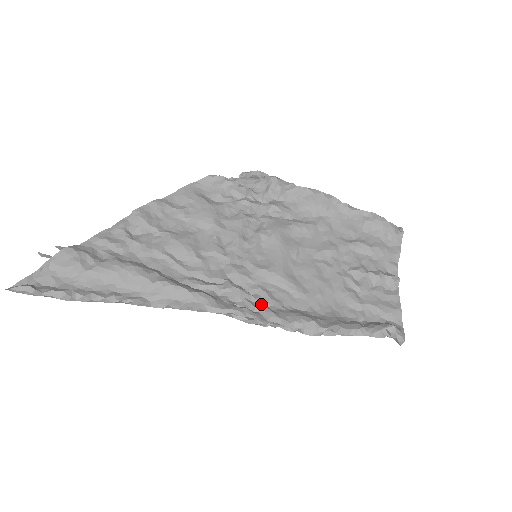
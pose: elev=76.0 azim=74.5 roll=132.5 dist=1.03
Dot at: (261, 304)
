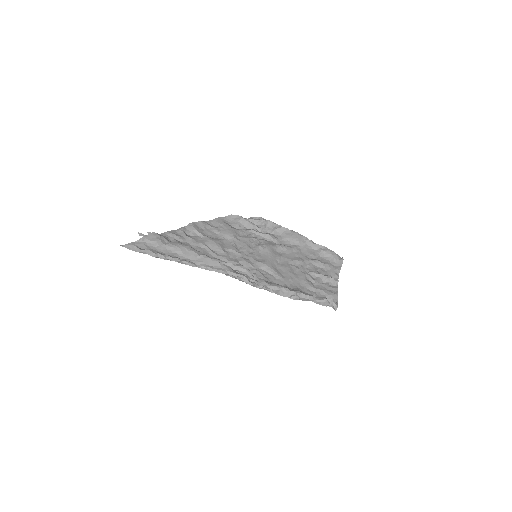
Dot at: occluded
